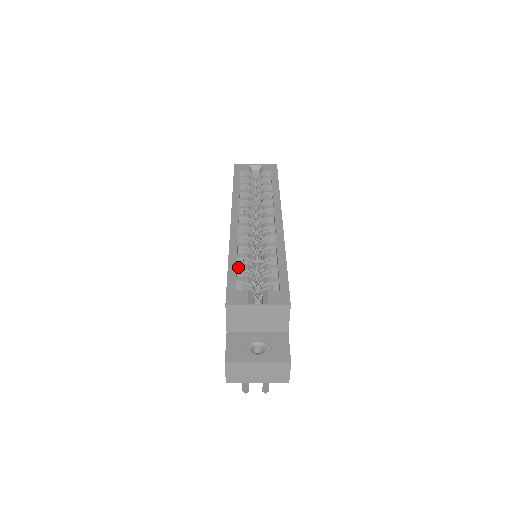
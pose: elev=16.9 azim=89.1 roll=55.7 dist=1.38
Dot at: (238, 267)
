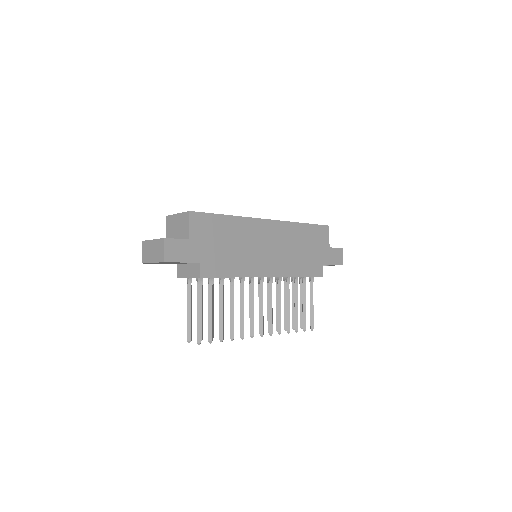
Dot at: occluded
